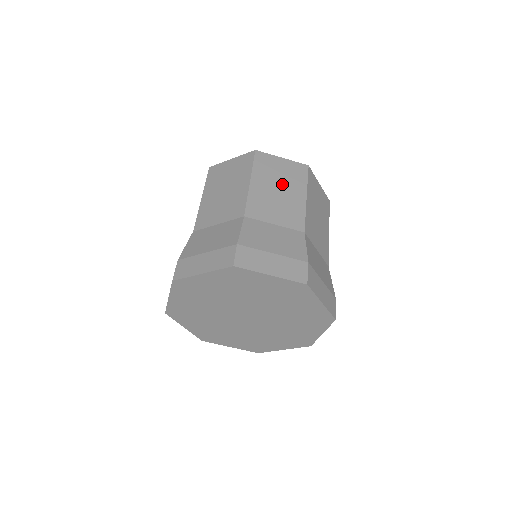
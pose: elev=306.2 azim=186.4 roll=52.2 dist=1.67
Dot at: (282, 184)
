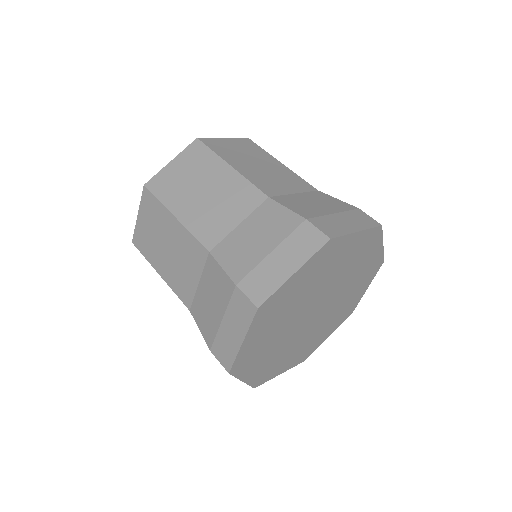
Dot at: occluded
